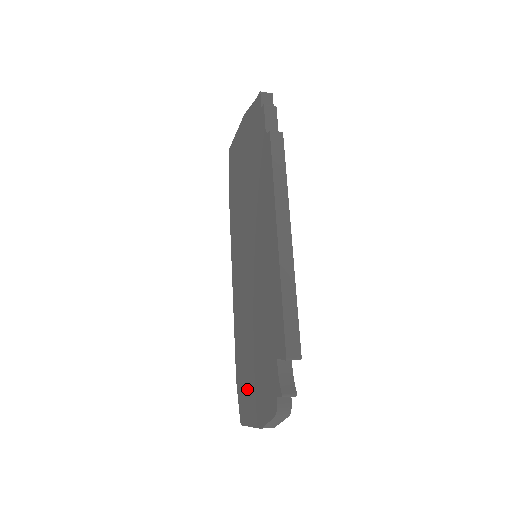
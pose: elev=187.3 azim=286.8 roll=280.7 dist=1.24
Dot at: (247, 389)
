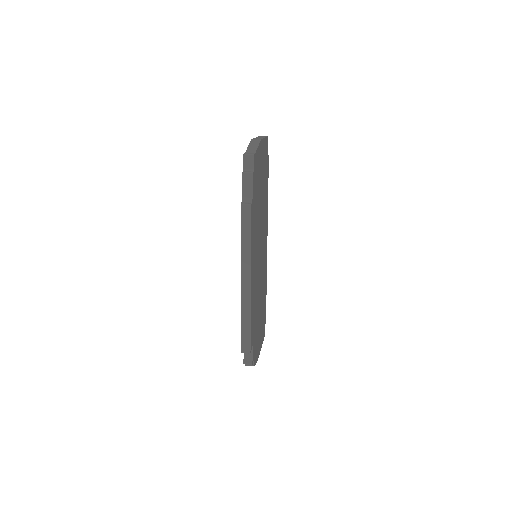
Dot at: occluded
